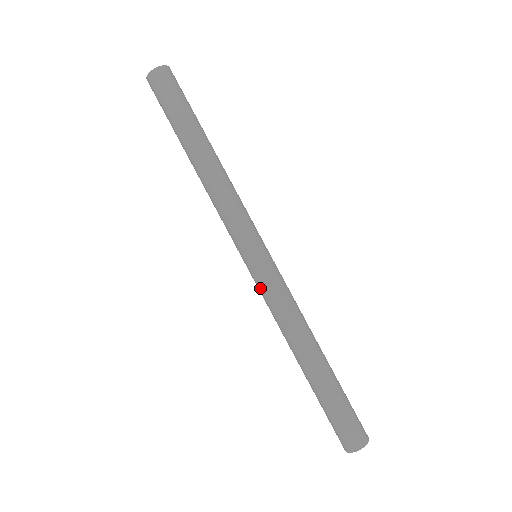
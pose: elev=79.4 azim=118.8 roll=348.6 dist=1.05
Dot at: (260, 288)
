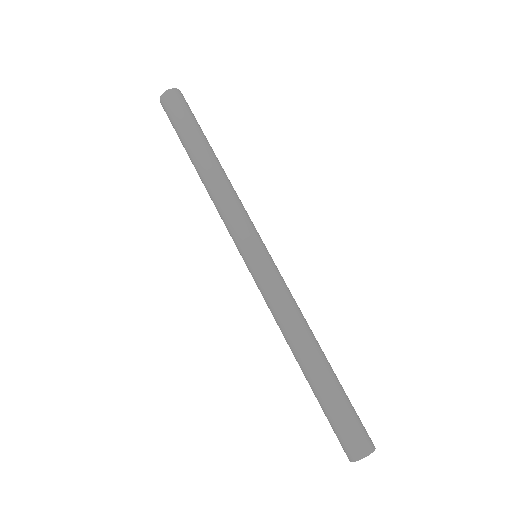
Dot at: (261, 284)
